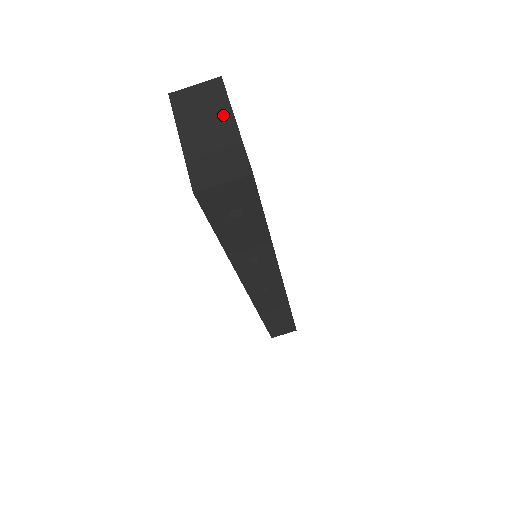
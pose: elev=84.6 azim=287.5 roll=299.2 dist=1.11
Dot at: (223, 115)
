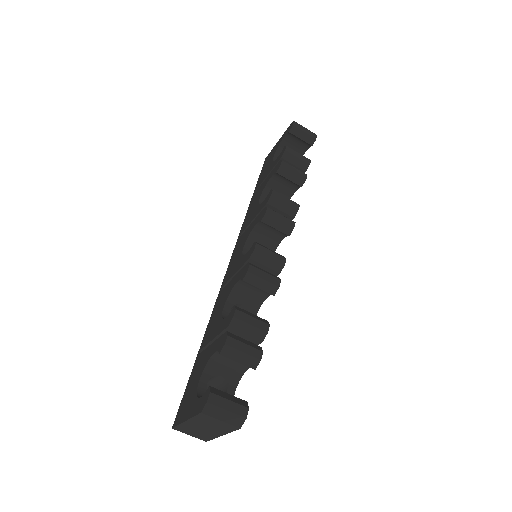
Dot at: (219, 432)
